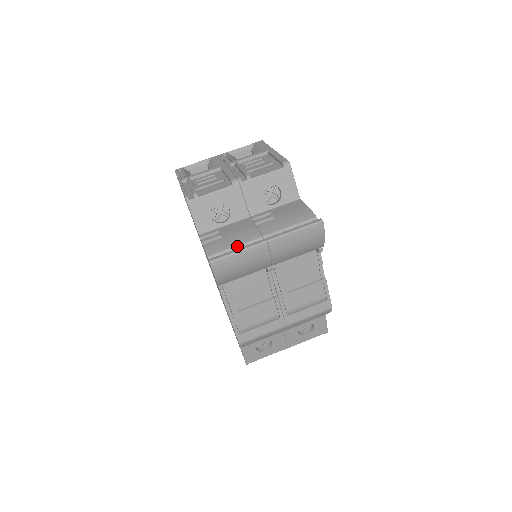
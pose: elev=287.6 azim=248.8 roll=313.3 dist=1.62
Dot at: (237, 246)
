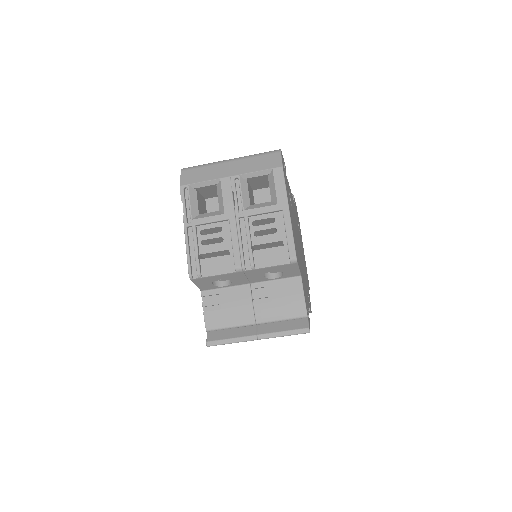
Dot at: (232, 327)
